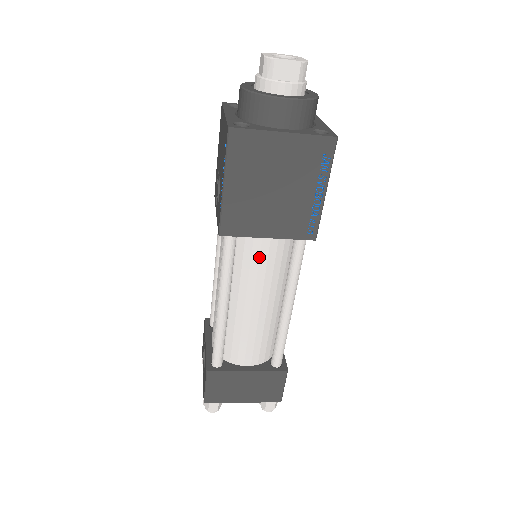
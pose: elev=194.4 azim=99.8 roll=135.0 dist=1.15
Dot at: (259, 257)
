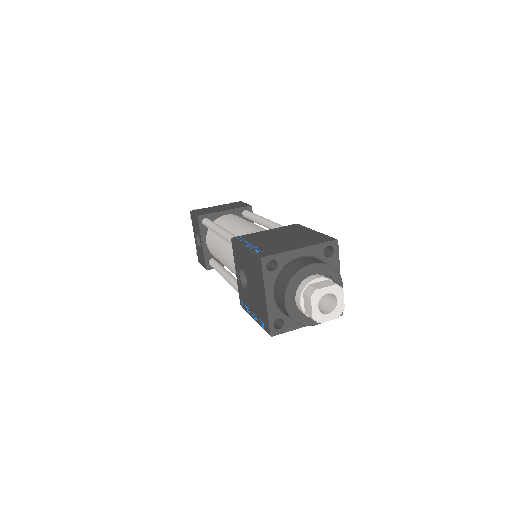
Dot at: occluded
